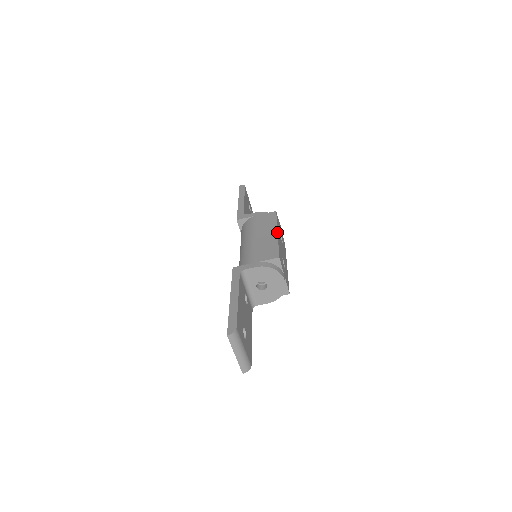
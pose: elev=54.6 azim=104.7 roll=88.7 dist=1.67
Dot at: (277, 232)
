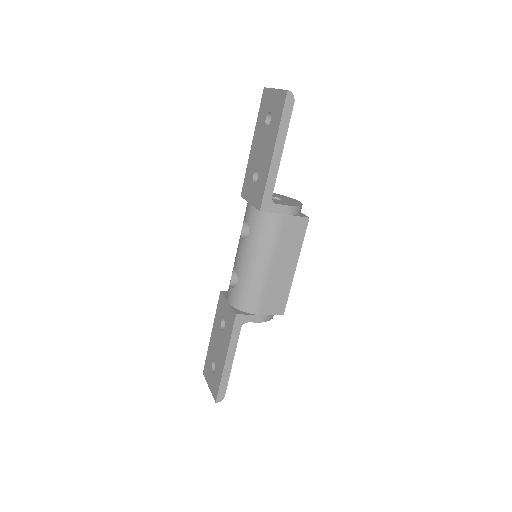
Dot at: occluded
